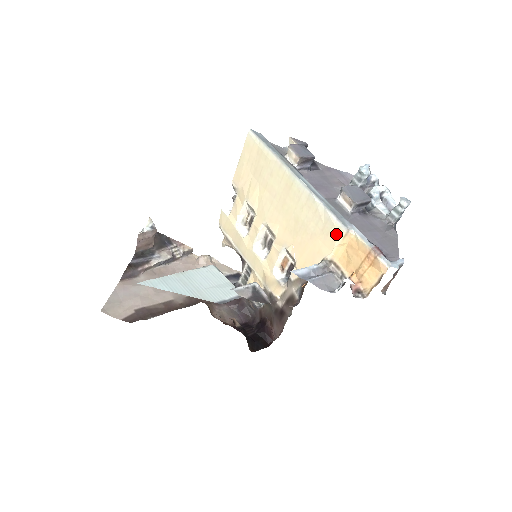
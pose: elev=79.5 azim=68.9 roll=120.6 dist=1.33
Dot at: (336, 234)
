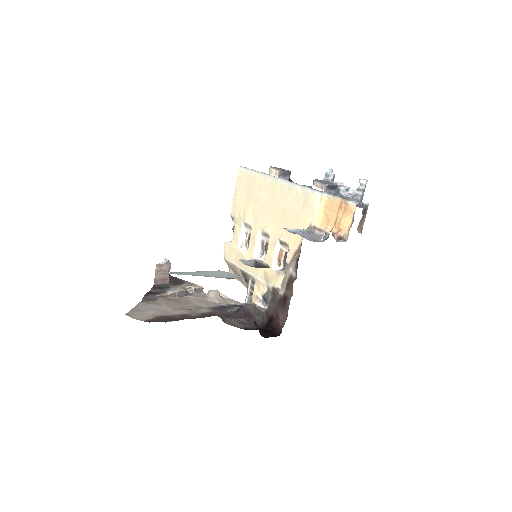
Dot at: (314, 201)
